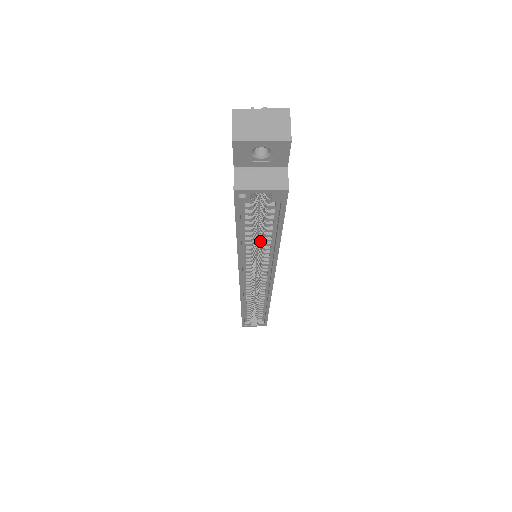
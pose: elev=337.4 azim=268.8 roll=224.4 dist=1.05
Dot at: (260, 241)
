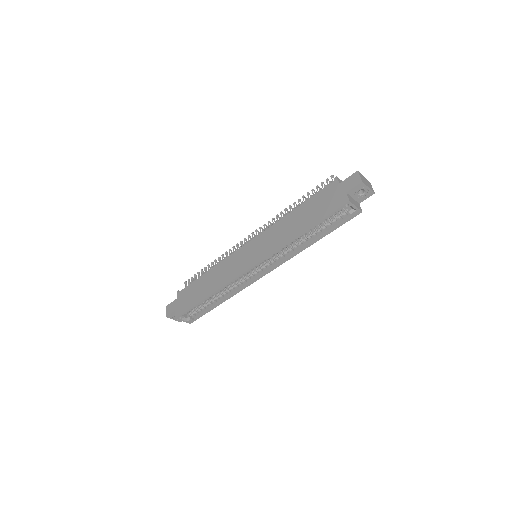
Dot at: occluded
